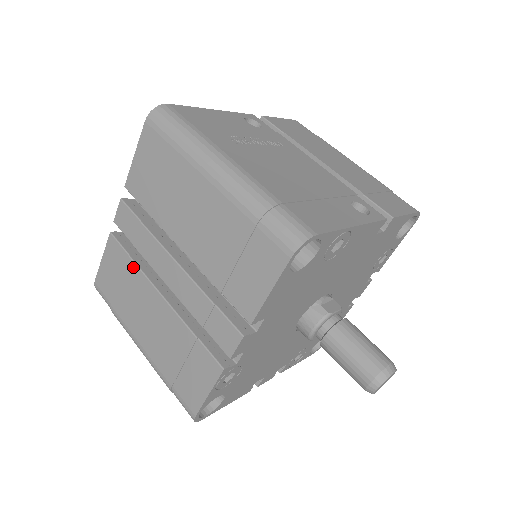
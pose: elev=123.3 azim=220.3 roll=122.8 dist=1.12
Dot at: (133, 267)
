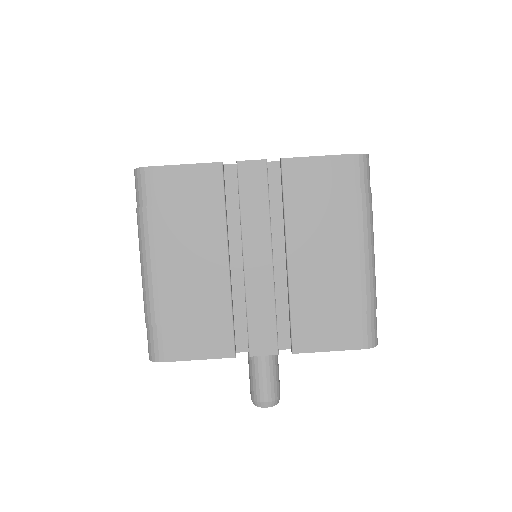
Dot at: (220, 214)
